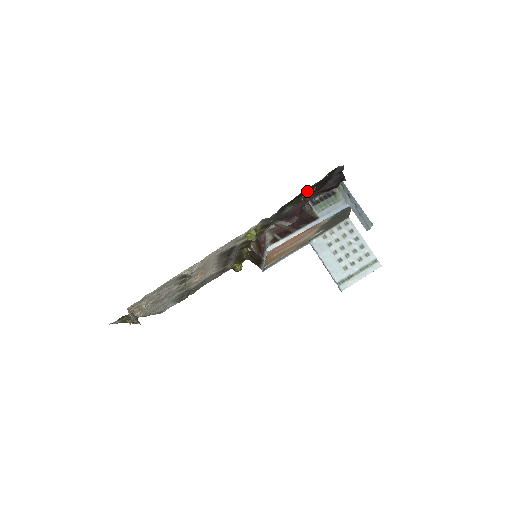
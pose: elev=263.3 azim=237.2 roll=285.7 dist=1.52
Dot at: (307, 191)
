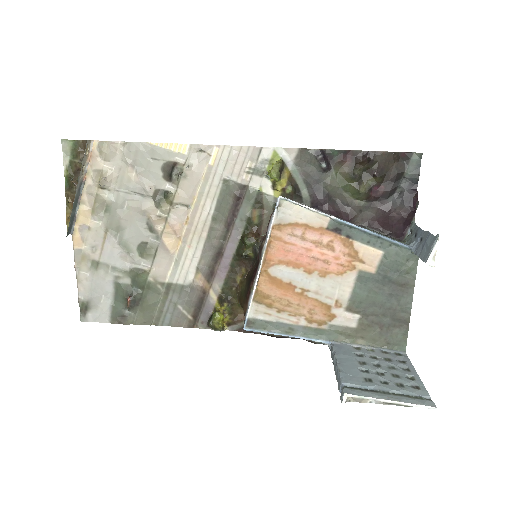
Dot at: (365, 156)
